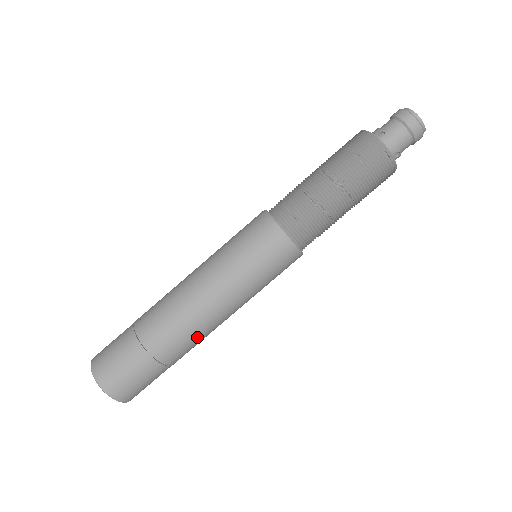
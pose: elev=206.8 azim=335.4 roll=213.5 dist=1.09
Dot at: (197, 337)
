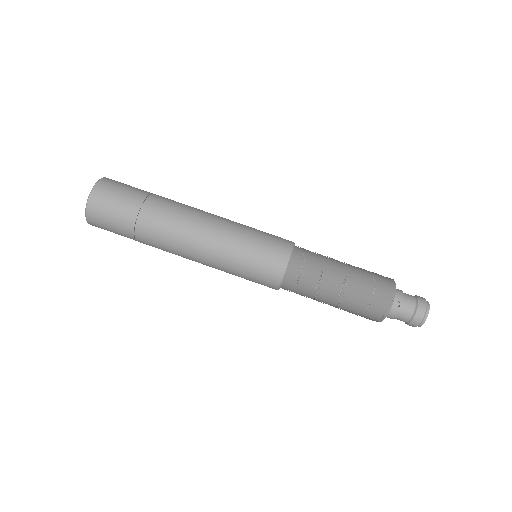
Dot at: occluded
